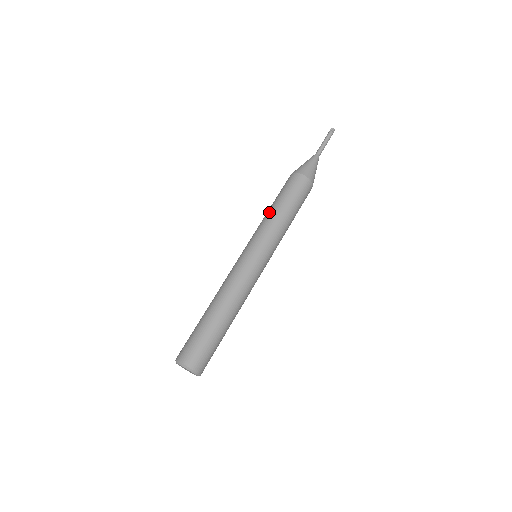
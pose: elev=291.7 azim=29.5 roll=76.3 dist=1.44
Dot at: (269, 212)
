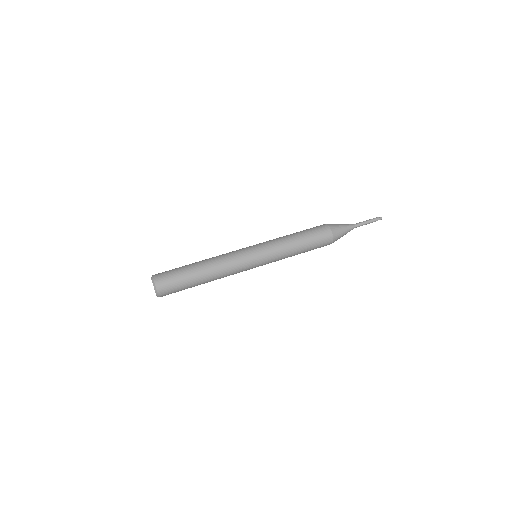
Dot at: occluded
